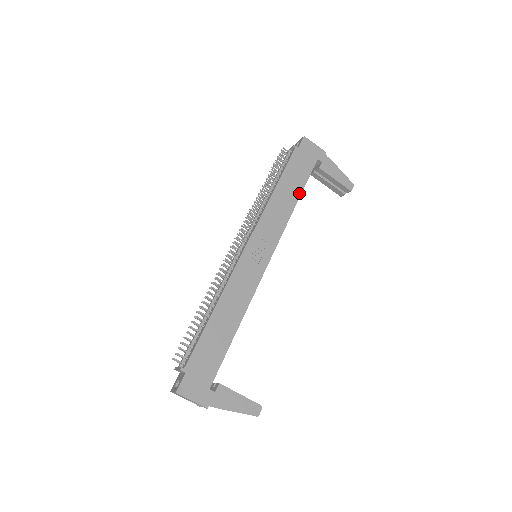
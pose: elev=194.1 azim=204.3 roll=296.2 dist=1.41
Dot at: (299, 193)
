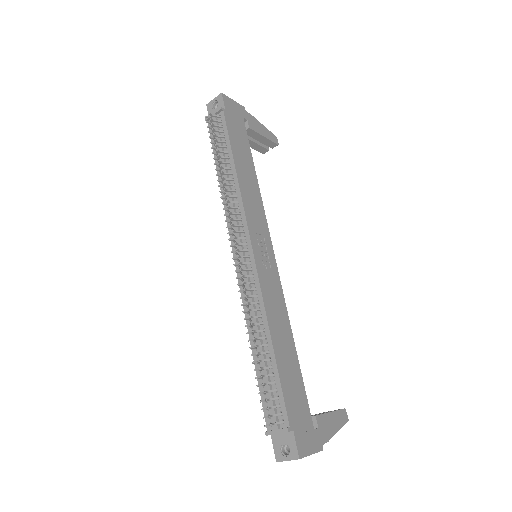
Dot at: (252, 164)
